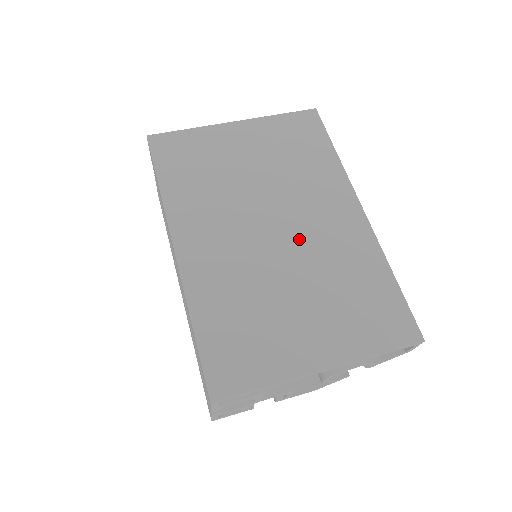
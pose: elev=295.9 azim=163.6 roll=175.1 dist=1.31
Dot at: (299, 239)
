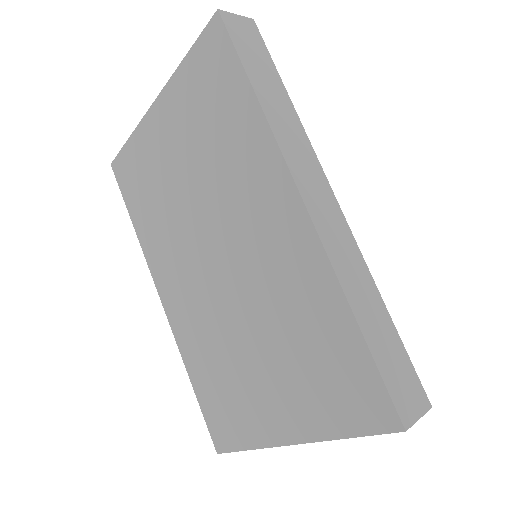
Dot at: (242, 272)
